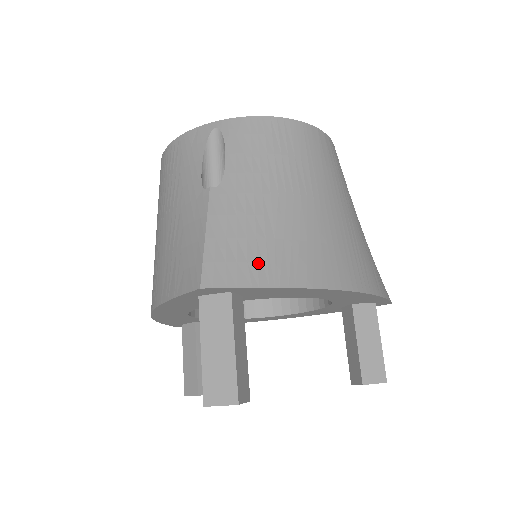
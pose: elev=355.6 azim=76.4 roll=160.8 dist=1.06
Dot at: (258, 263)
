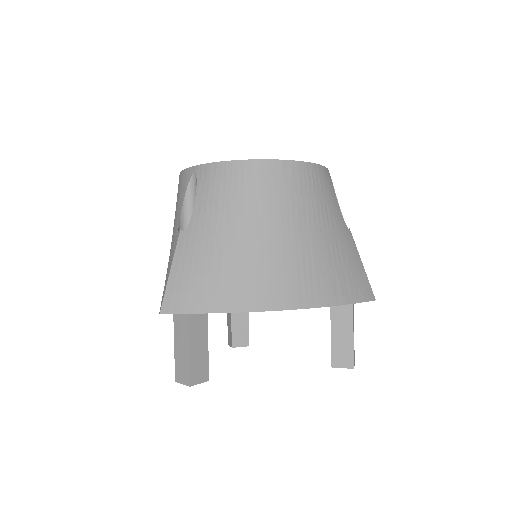
Dot at: (203, 294)
